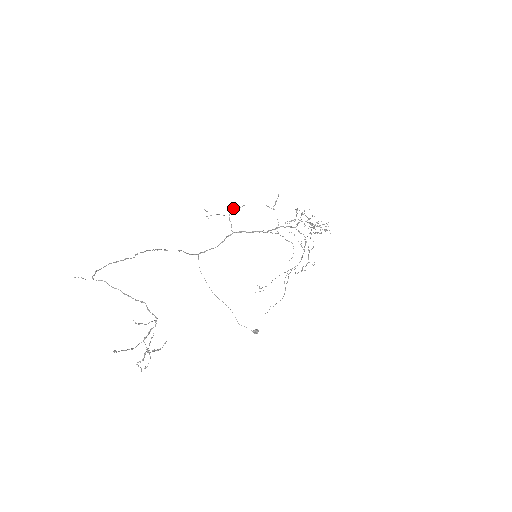
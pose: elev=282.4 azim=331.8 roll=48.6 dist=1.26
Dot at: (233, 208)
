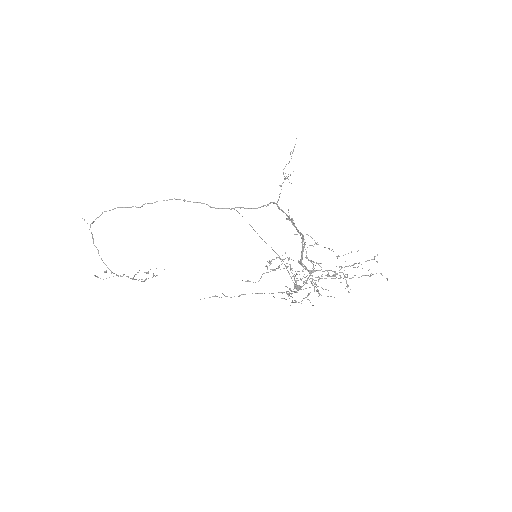
Dot at: (290, 174)
